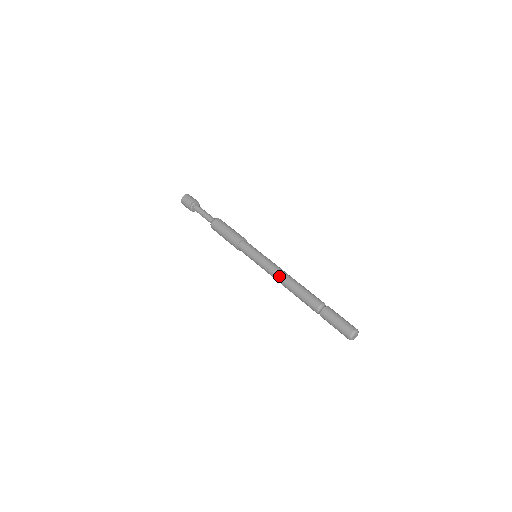
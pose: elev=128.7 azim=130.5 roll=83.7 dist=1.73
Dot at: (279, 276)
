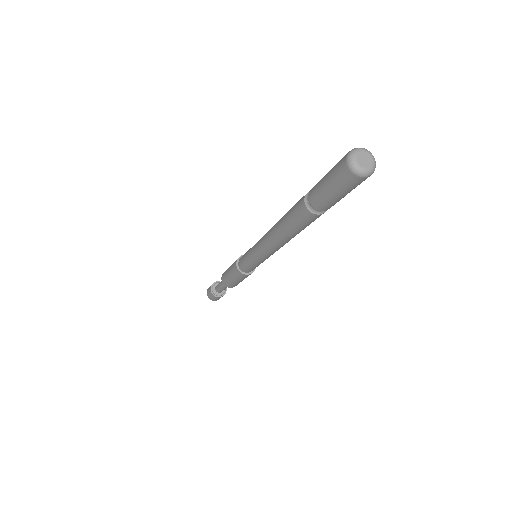
Dot at: (268, 231)
